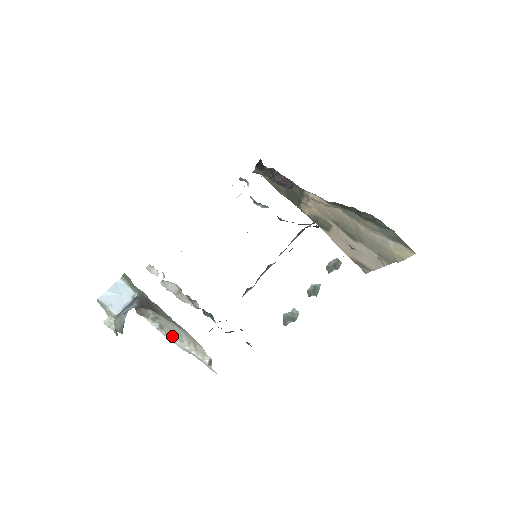
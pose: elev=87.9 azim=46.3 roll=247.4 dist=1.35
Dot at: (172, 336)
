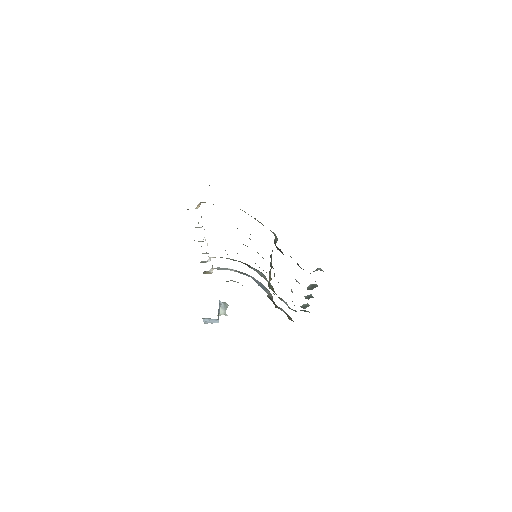
Dot at: occluded
